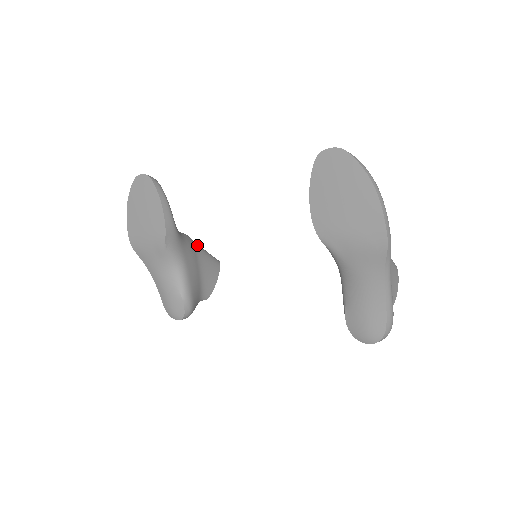
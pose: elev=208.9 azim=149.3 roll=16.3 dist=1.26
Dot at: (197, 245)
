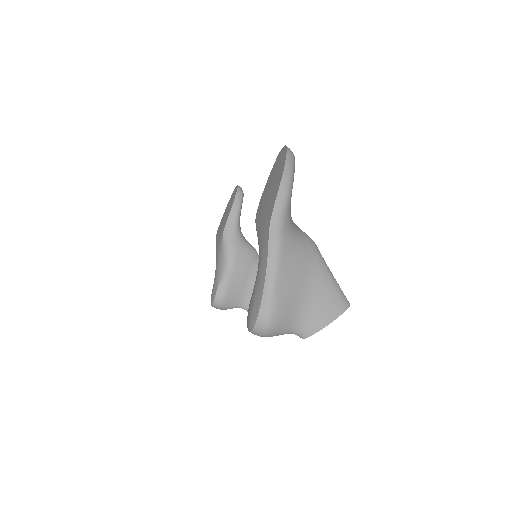
Dot at: occluded
